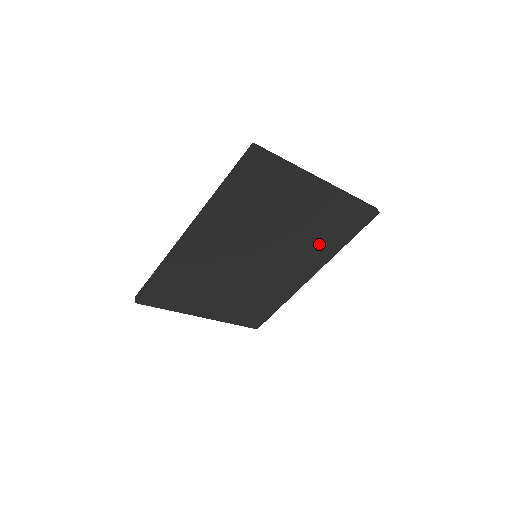
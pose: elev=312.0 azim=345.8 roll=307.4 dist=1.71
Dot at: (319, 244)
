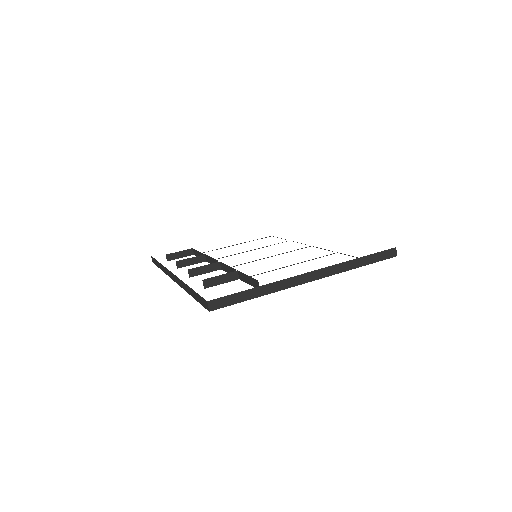
Dot at: occluded
